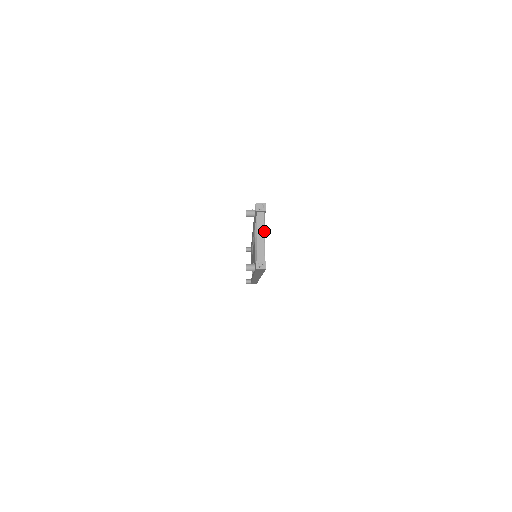
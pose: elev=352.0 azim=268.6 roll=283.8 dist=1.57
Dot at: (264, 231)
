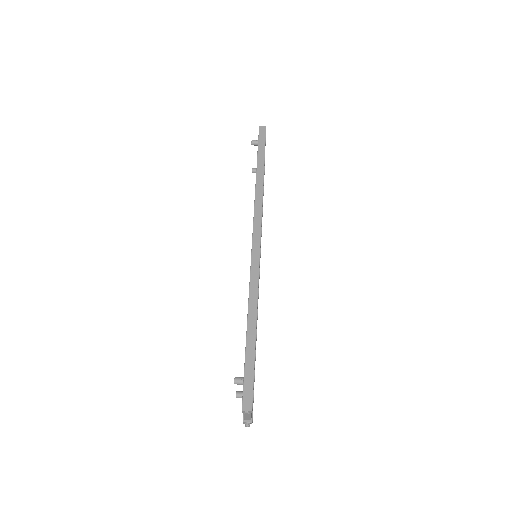
Dot at: occluded
